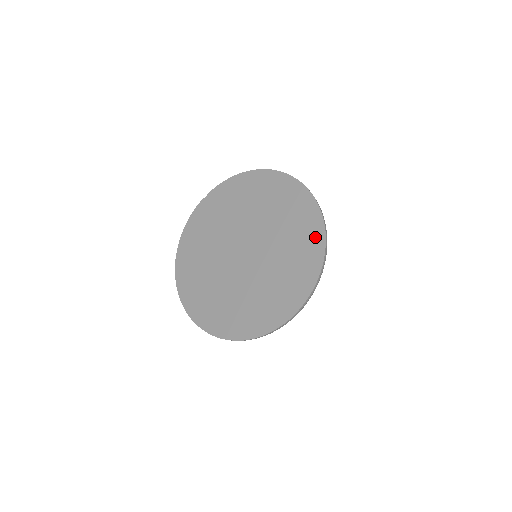
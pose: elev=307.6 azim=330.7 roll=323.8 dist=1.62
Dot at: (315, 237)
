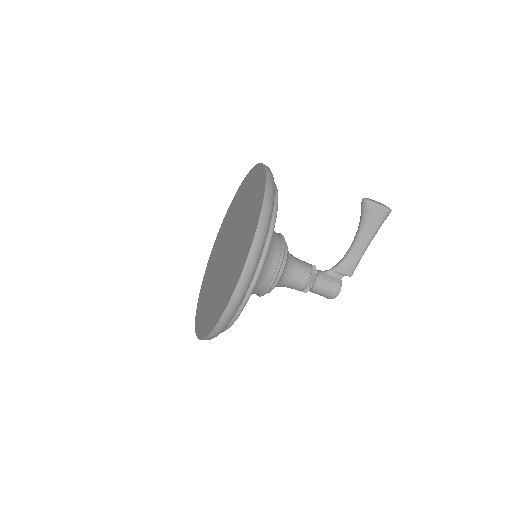
Dot at: (212, 321)
